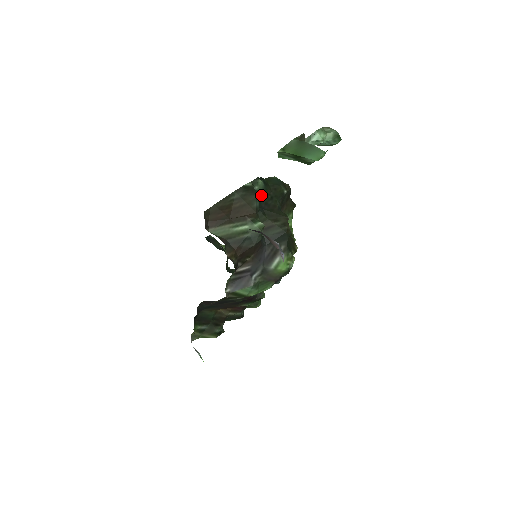
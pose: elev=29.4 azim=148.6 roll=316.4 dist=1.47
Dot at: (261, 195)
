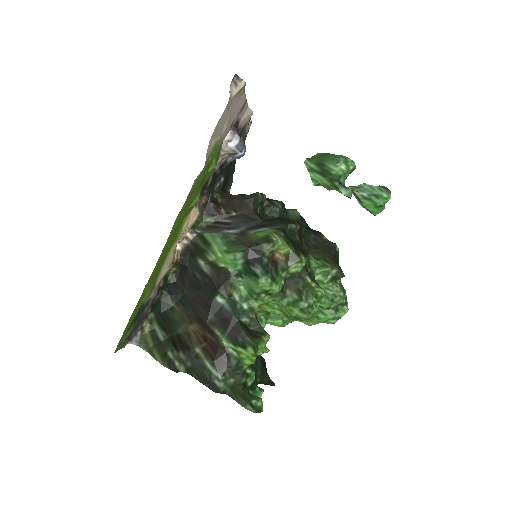
Dot at: (291, 218)
